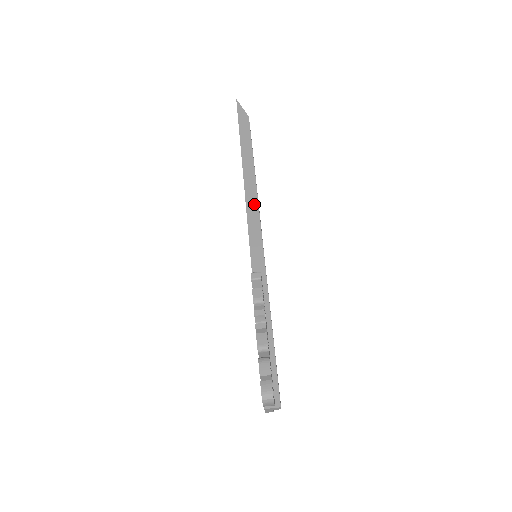
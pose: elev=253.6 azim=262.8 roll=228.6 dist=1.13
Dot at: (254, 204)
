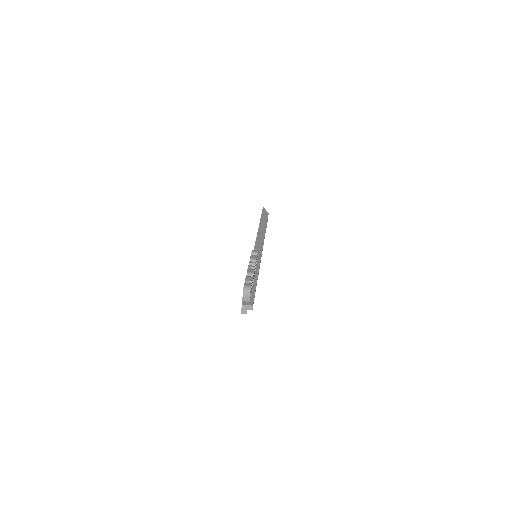
Dot at: (261, 240)
